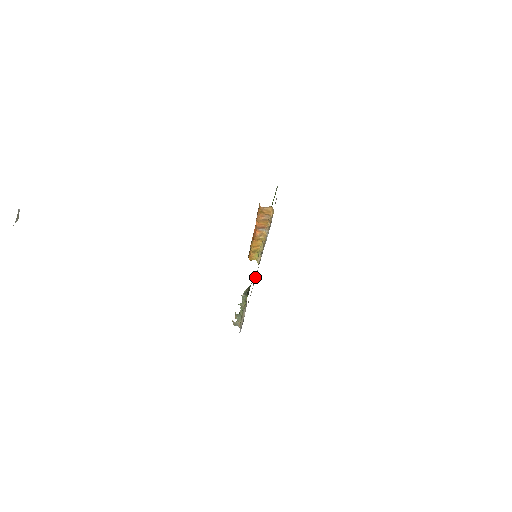
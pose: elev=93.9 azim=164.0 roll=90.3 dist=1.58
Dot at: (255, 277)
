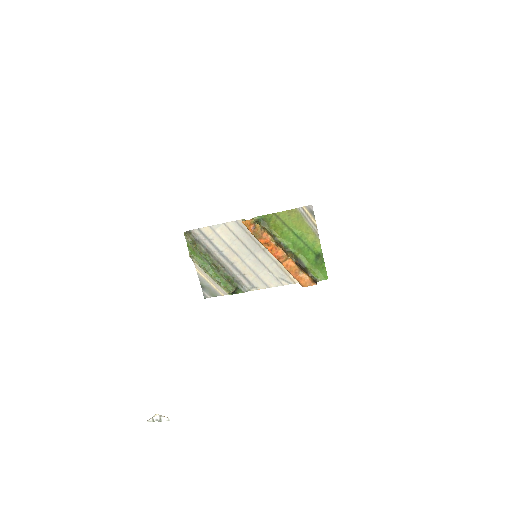
Dot at: (242, 271)
